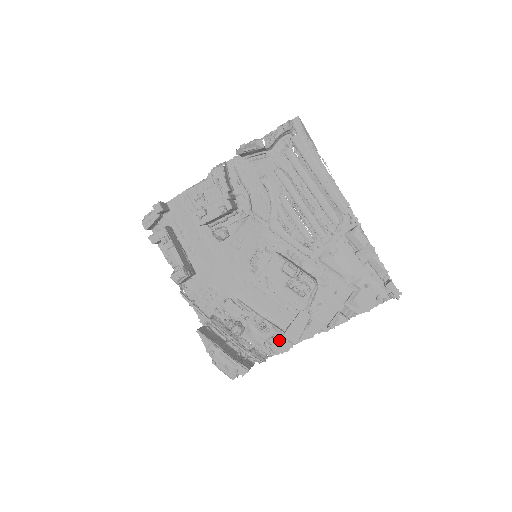
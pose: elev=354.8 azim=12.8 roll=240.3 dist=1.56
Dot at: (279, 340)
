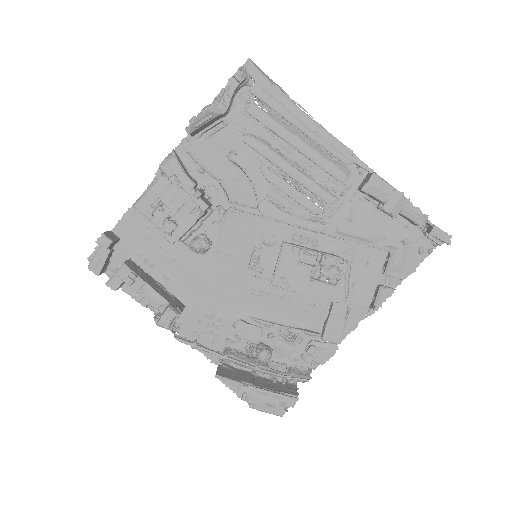
Dot at: (319, 346)
